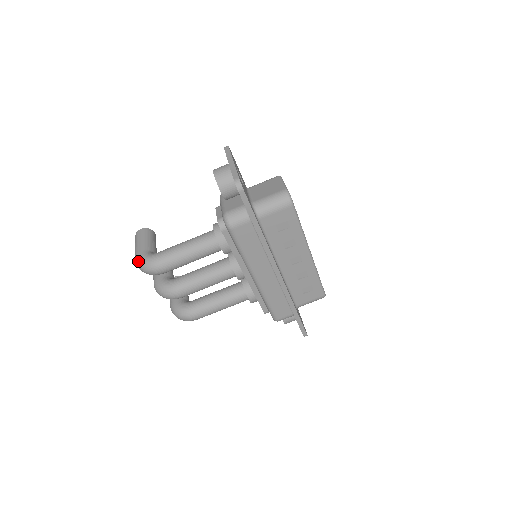
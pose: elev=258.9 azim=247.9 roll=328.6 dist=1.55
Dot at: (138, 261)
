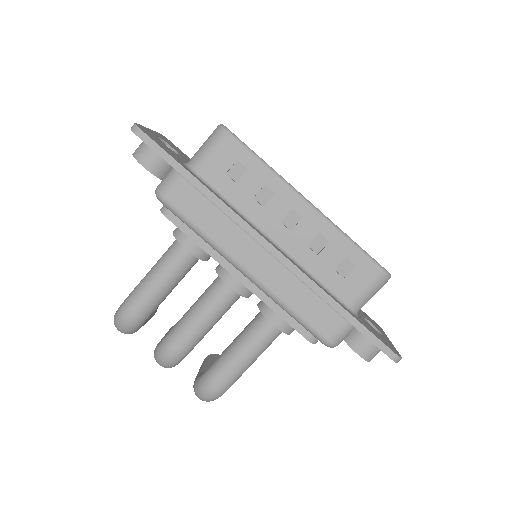
Dot at: occluded
